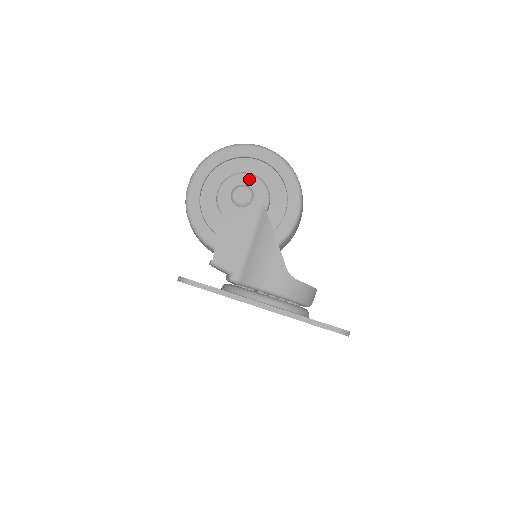
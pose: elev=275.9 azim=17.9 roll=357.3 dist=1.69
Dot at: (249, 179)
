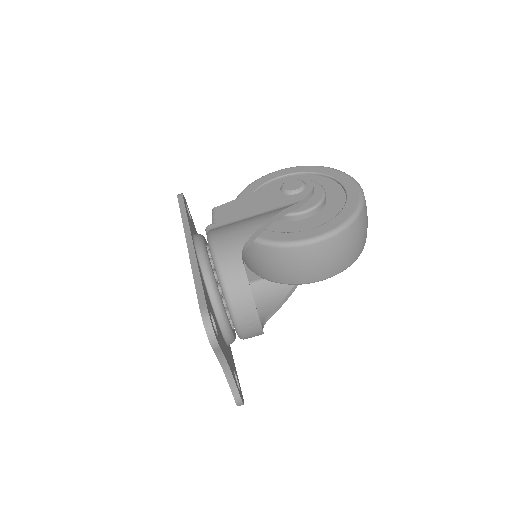
Dot at: (316, 188)
